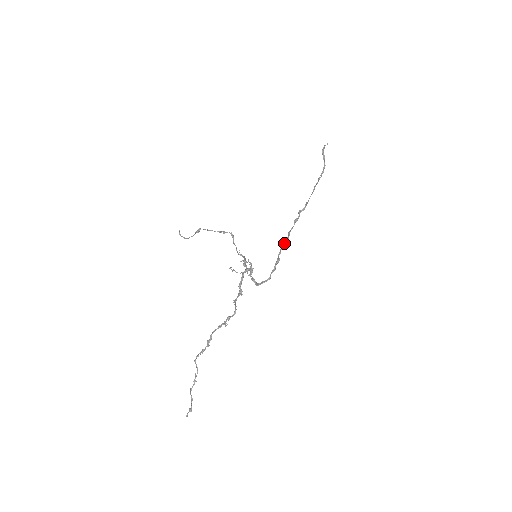
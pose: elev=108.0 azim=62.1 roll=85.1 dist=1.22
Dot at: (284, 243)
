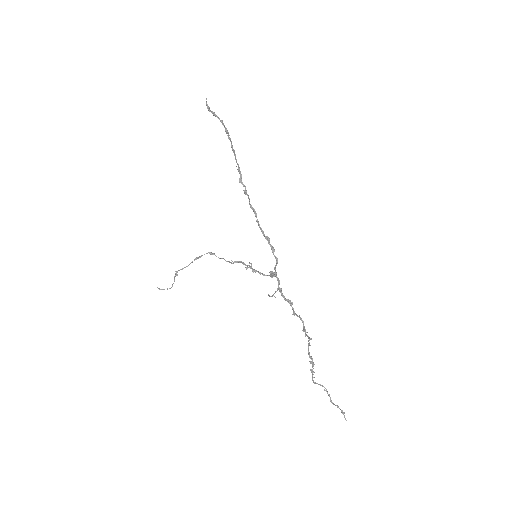
Dot at: (257, 220)
